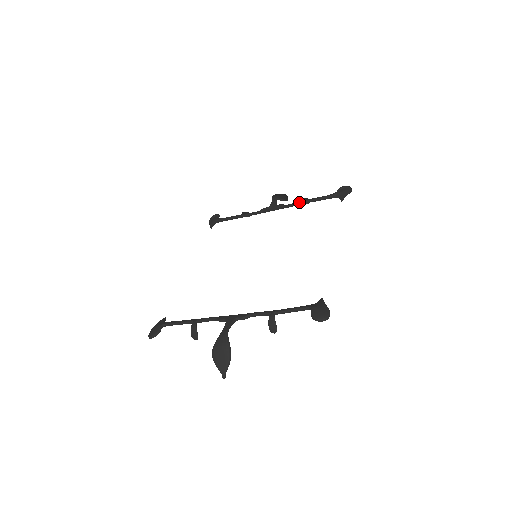
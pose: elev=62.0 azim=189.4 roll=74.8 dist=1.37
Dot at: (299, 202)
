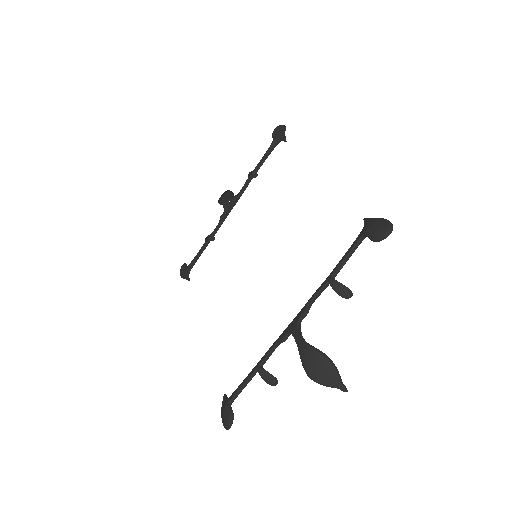
Dot at: (248, 180)
